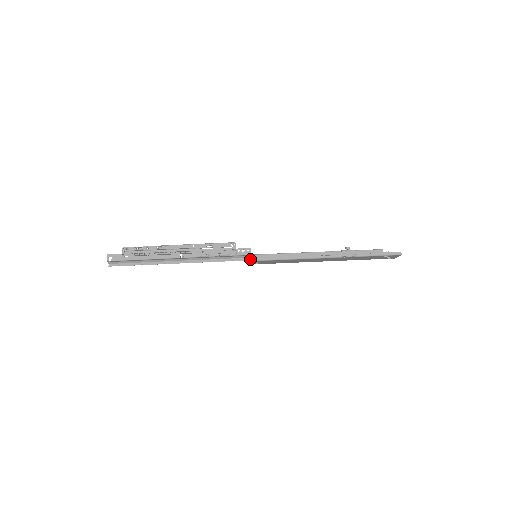
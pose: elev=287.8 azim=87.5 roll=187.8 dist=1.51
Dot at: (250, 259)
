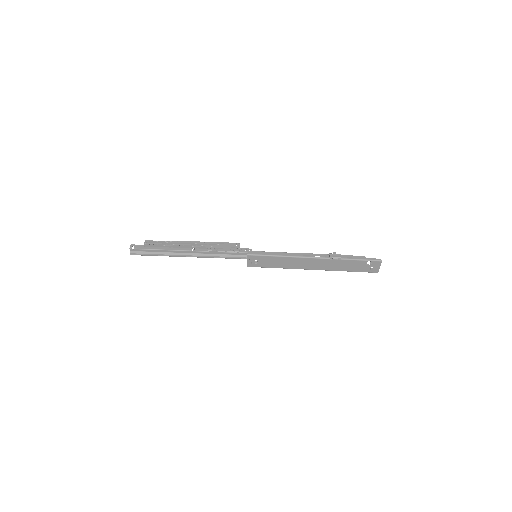
Dot at: (251, 253)
